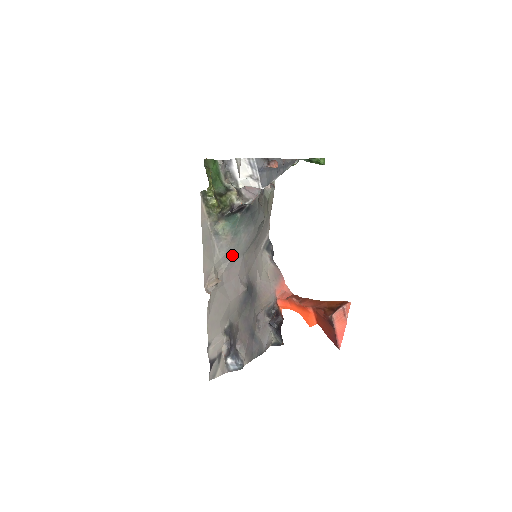
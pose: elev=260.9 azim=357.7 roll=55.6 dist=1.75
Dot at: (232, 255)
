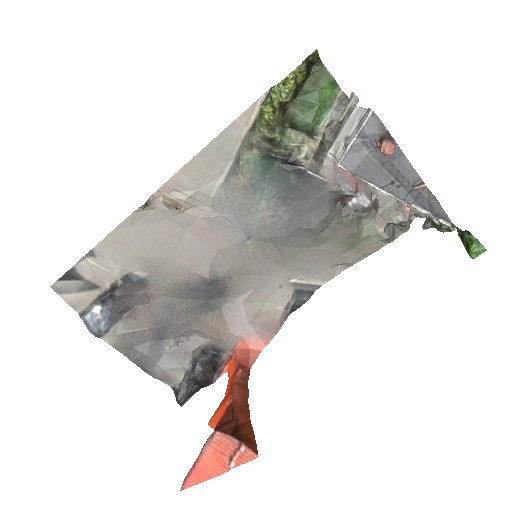
Dot at: (231, 214)
